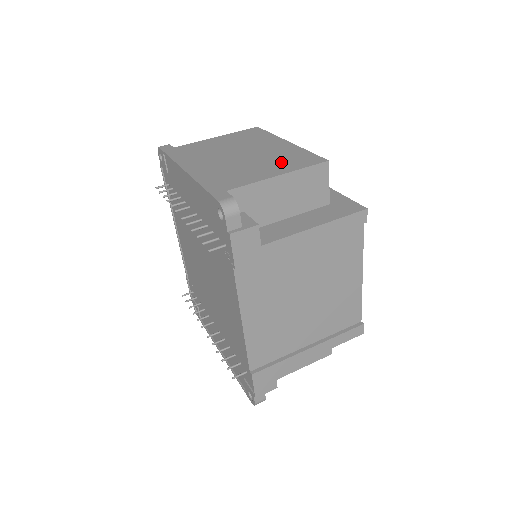
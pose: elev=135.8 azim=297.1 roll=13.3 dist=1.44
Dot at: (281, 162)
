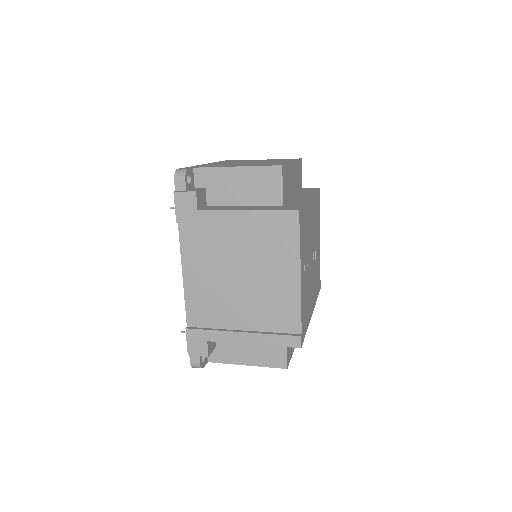
Dot at: (256, 164)
